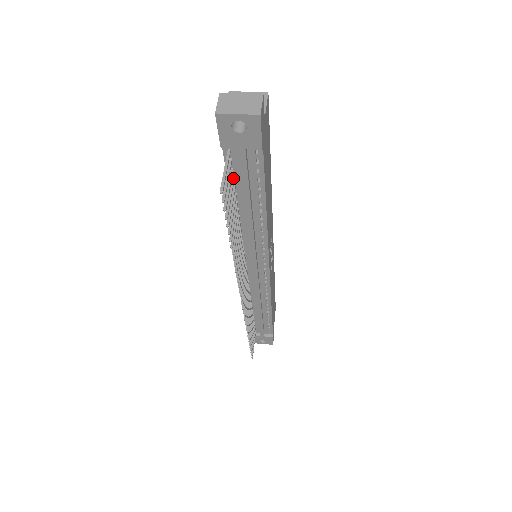
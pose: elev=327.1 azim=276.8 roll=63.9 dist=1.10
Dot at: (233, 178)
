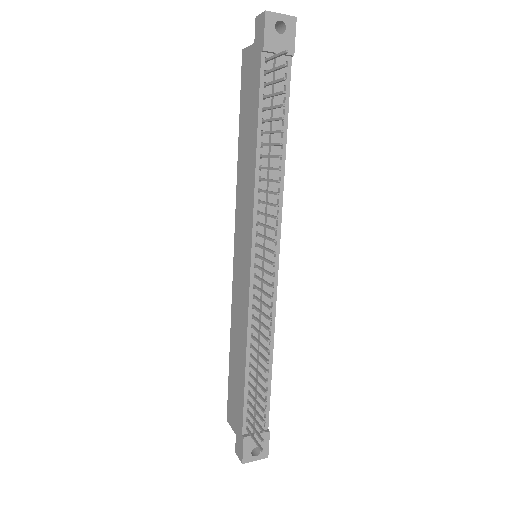
Dot at: (264, 96)
